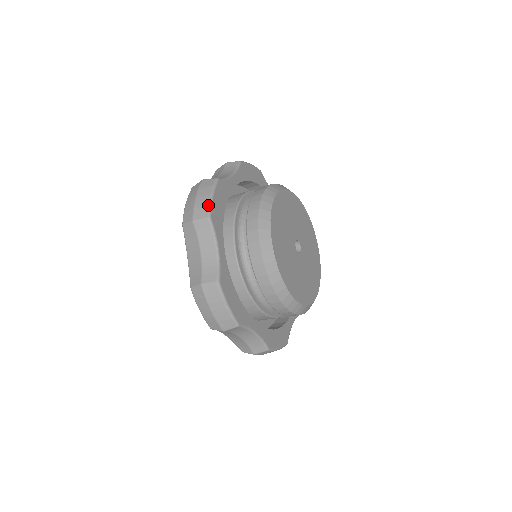
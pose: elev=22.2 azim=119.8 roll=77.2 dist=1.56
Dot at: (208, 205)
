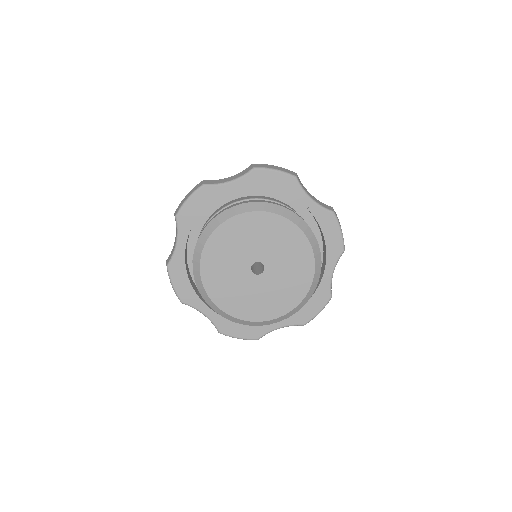
Dot at: (180, 206)
